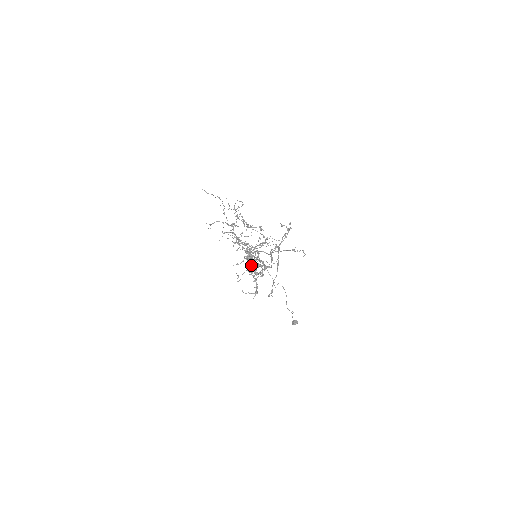
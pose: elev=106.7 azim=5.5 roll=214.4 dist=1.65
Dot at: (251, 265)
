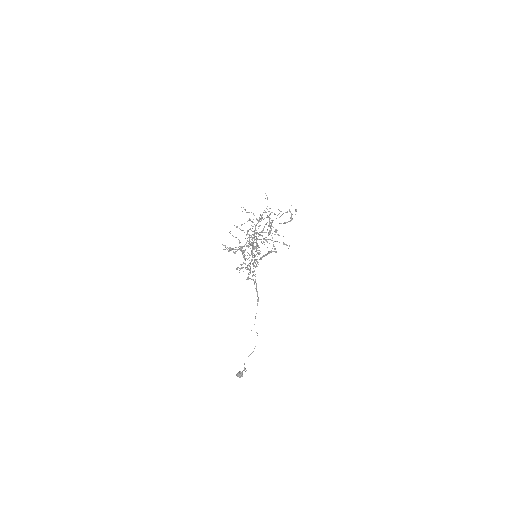
Dot at: occluded
